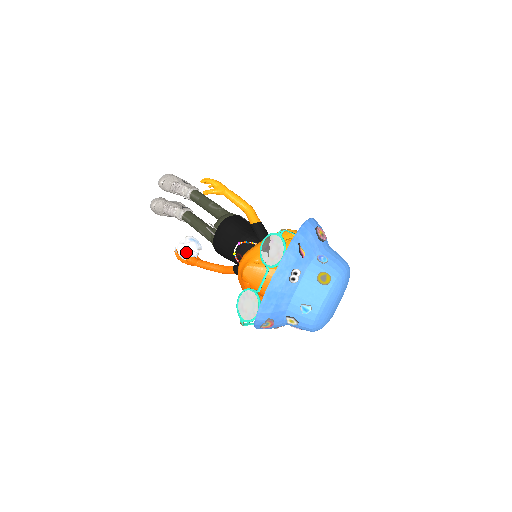
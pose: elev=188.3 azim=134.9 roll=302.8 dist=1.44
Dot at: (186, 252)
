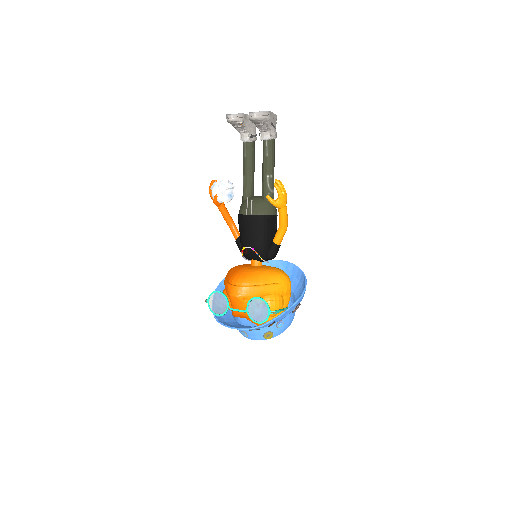
Dot at: (218, 199)
